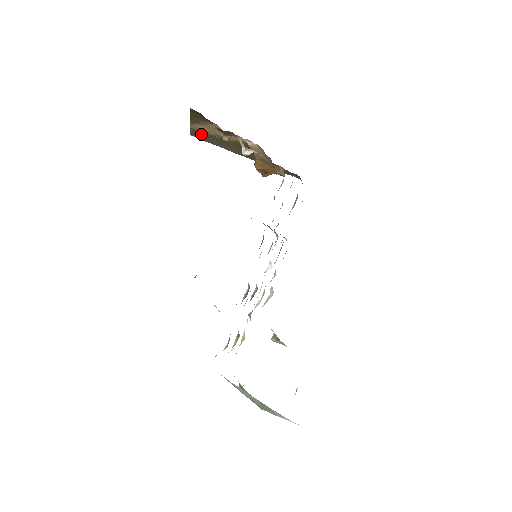
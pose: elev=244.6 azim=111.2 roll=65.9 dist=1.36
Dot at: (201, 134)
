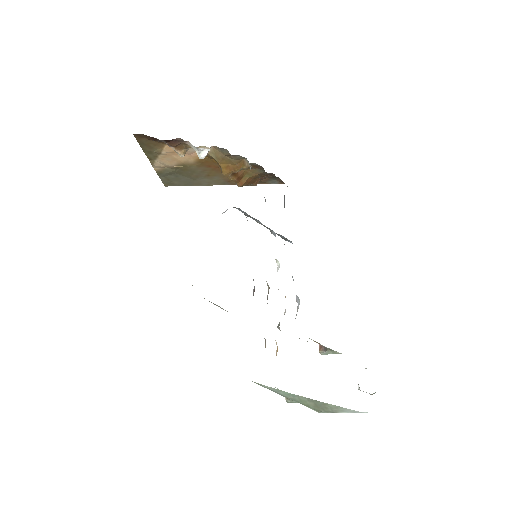
Dot at: (170, 176)
